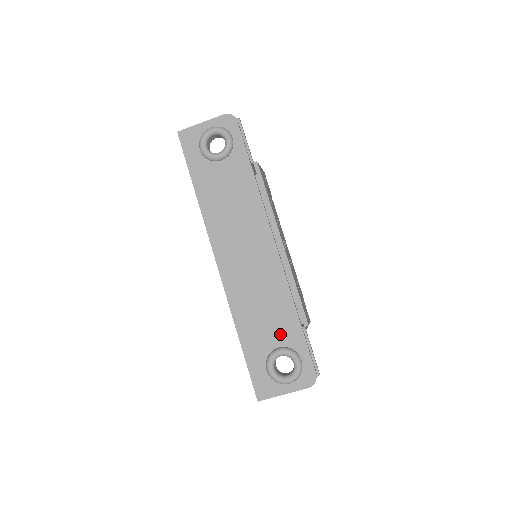
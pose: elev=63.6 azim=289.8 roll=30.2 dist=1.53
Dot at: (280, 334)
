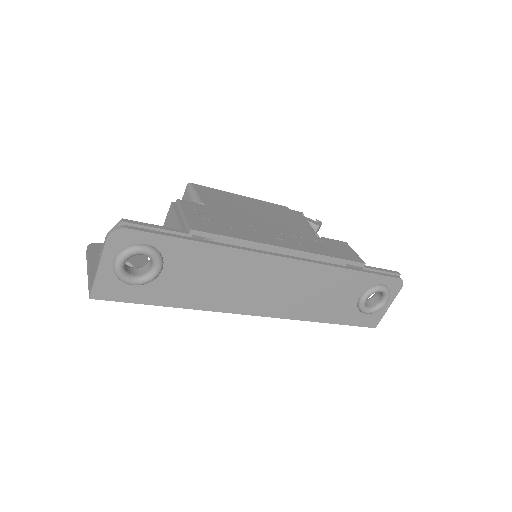
Dot at: (353, 291)
